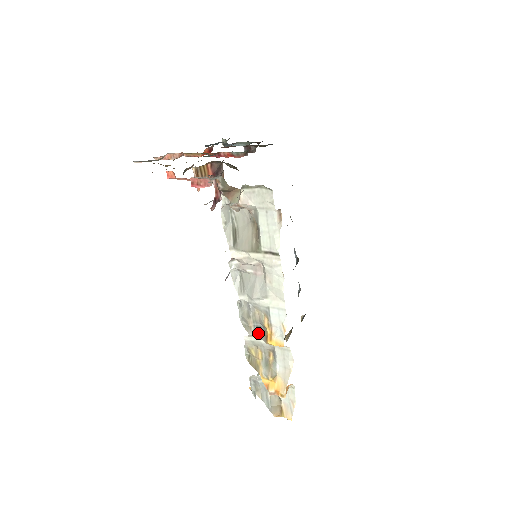
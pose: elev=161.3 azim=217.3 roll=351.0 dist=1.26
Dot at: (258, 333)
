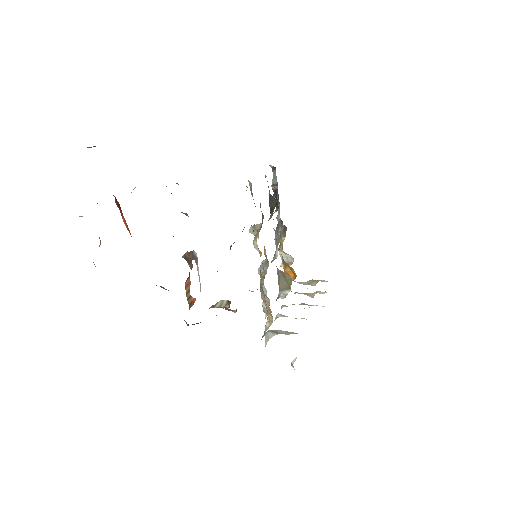
Dot at: (301, 304)
